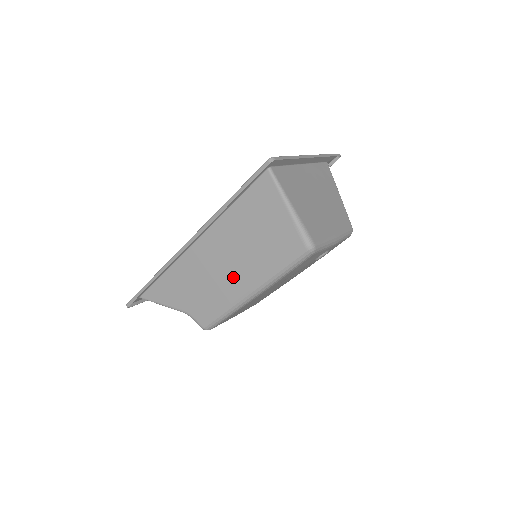
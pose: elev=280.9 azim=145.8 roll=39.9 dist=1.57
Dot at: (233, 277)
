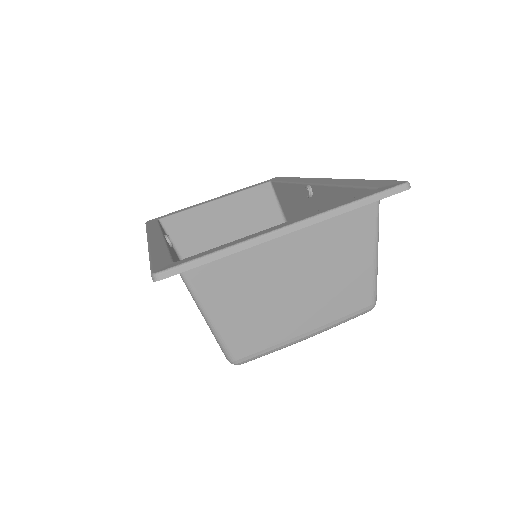
Dot at: occluded
